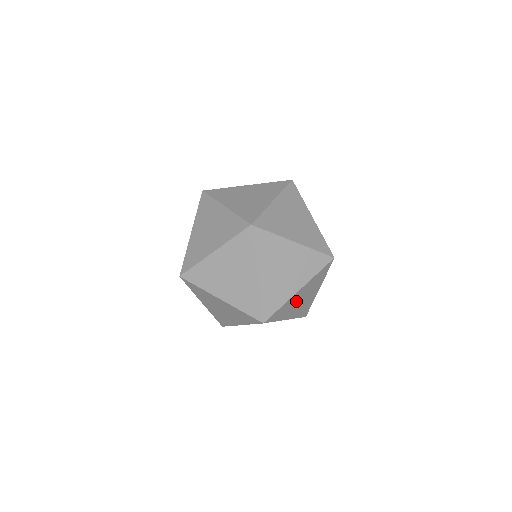
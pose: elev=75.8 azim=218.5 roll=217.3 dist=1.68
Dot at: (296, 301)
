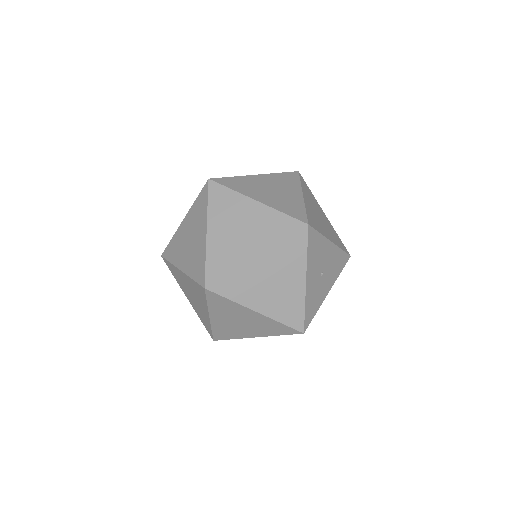
Dot at: (317, 282)
